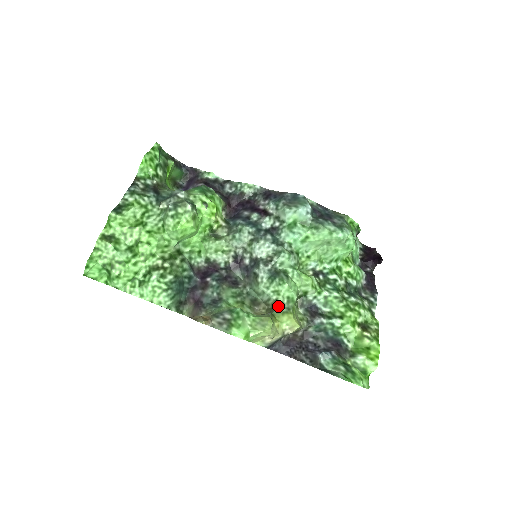
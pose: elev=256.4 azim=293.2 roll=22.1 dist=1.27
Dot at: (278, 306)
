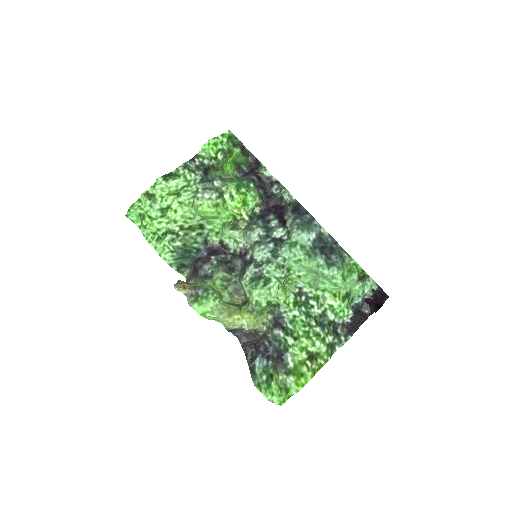
Dot at: (248, 304)
